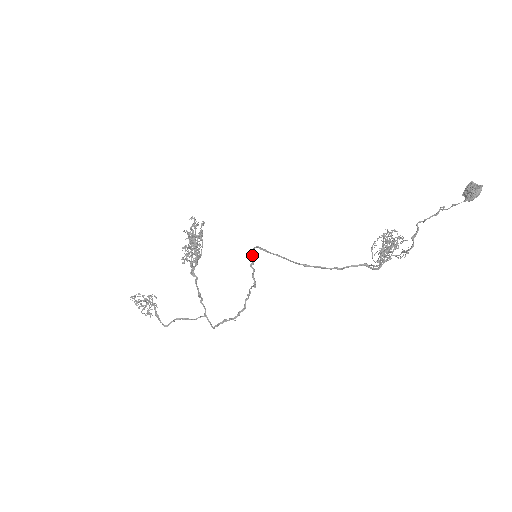
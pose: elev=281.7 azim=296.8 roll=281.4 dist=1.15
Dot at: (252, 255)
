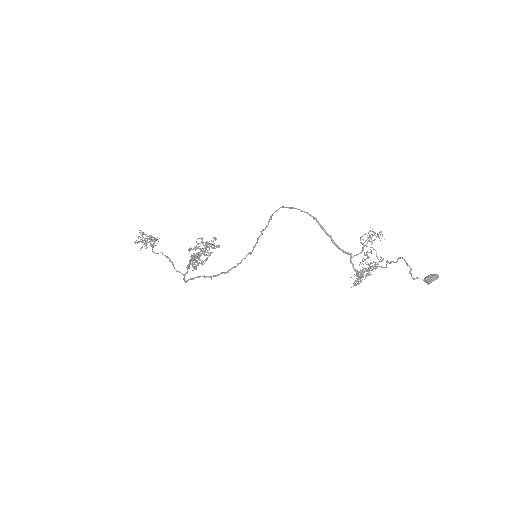
Dot at: occluded
